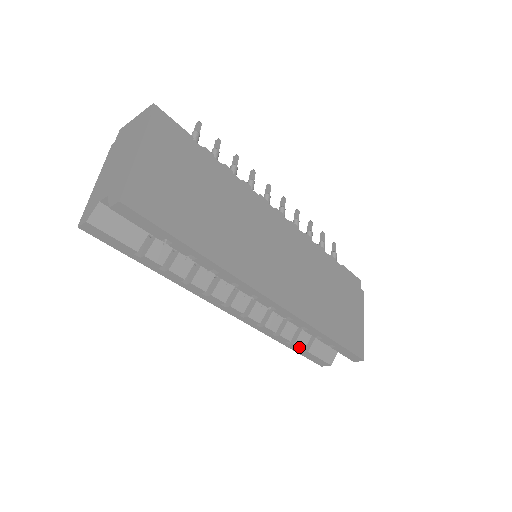
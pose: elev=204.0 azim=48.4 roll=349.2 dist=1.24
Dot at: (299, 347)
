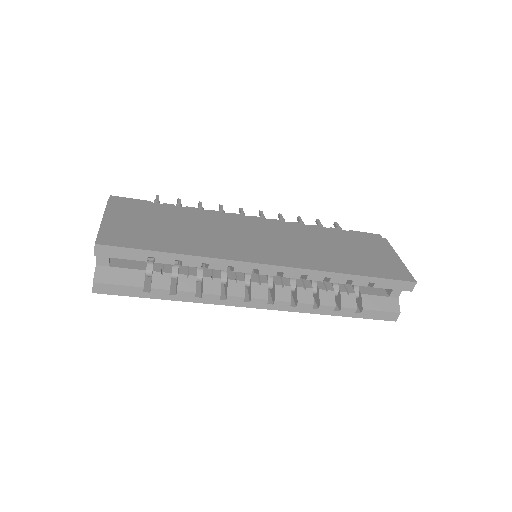
Dot at: (350, 309)
